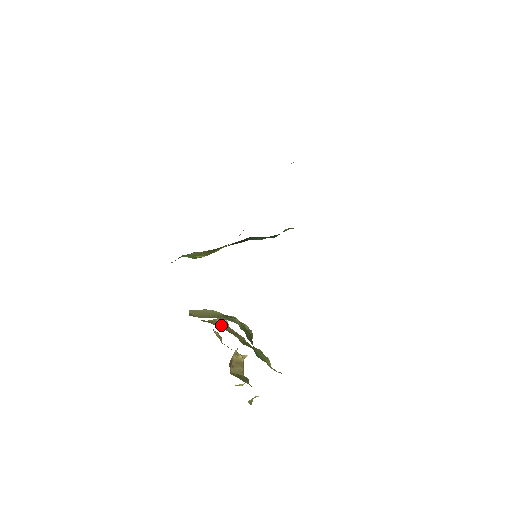
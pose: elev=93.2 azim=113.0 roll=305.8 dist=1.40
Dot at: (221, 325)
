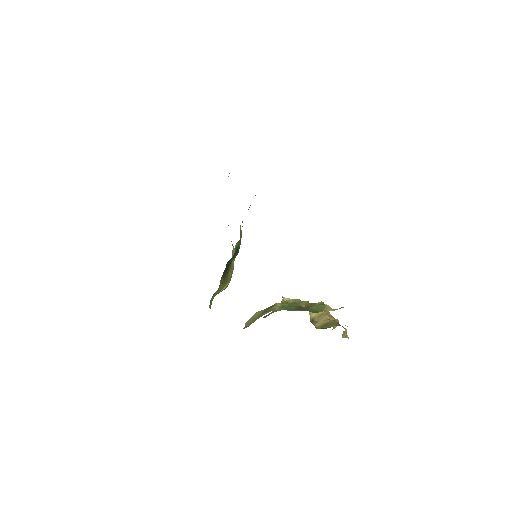
Dot at: occluded
